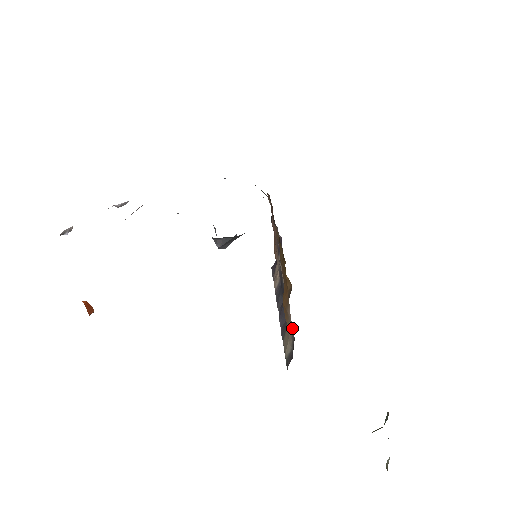
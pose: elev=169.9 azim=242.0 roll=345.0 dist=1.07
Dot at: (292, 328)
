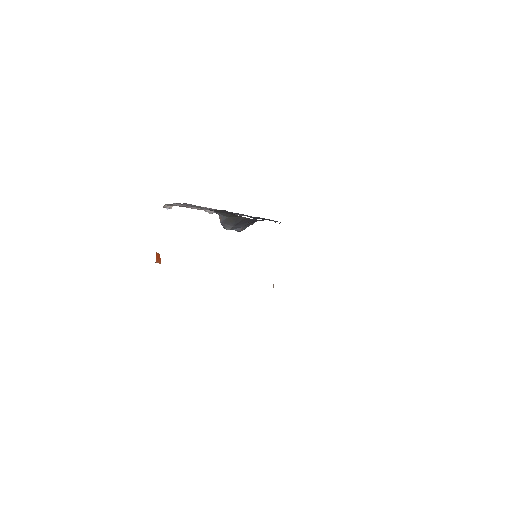
Dot at: occluded
